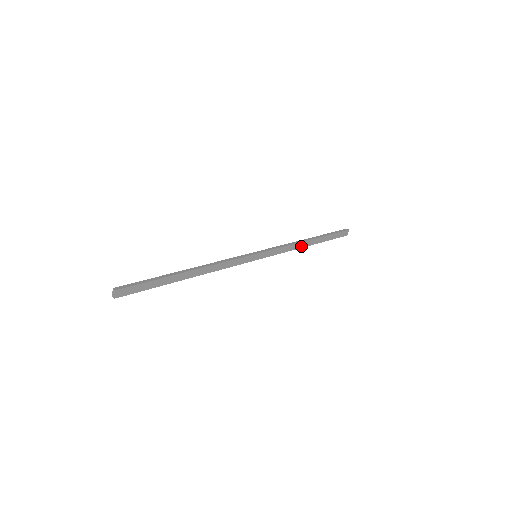
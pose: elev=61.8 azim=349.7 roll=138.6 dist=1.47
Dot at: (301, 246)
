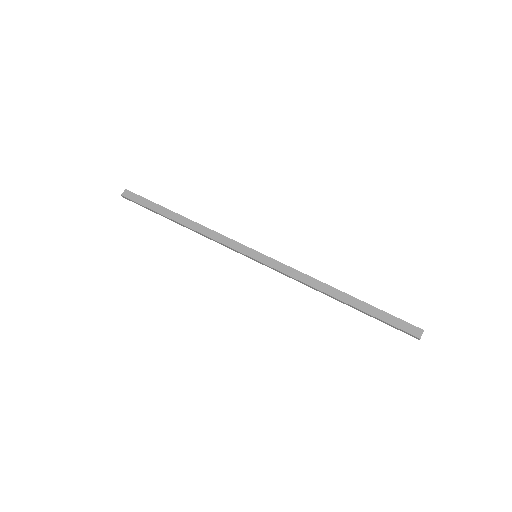
Dot at: (323, 290)
